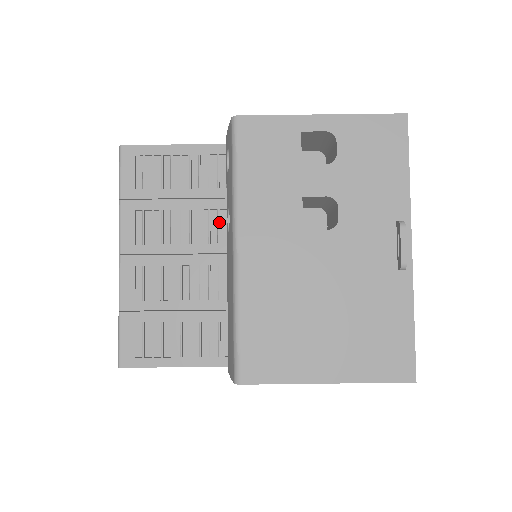
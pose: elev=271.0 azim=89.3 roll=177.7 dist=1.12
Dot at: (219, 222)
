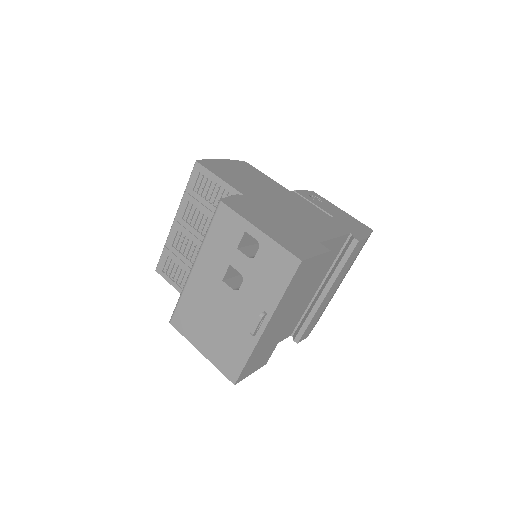
Dot at: occluded
